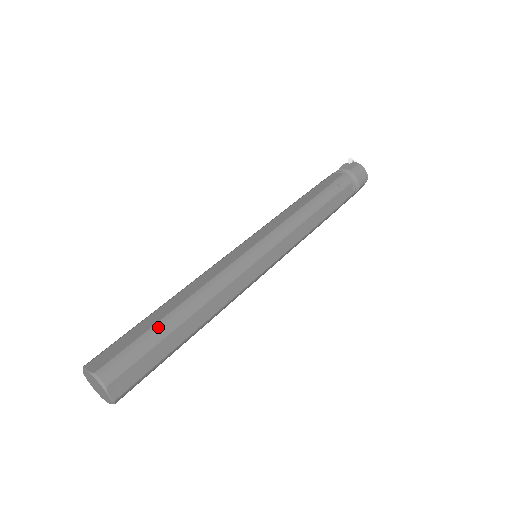
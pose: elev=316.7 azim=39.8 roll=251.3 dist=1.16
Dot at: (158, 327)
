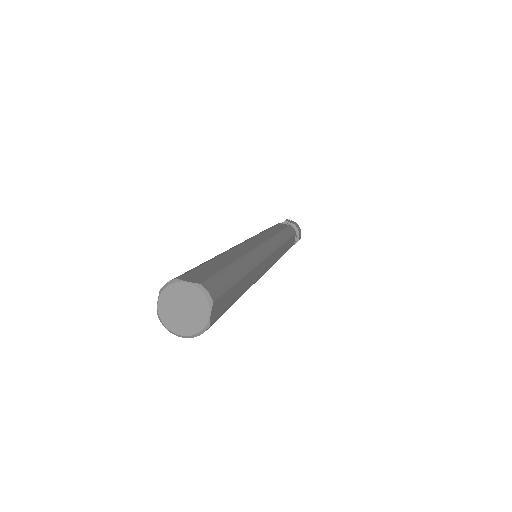
Dot at: (232, 268)
